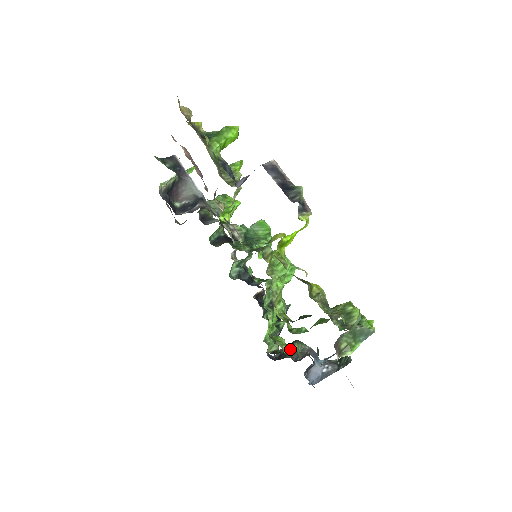
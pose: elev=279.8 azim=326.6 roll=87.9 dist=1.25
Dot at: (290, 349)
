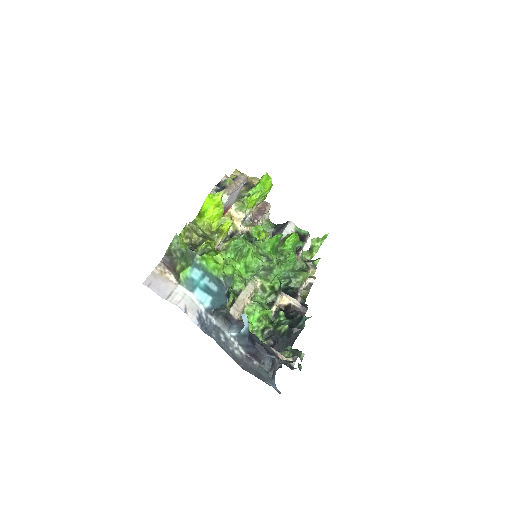
Dot at: occluded
